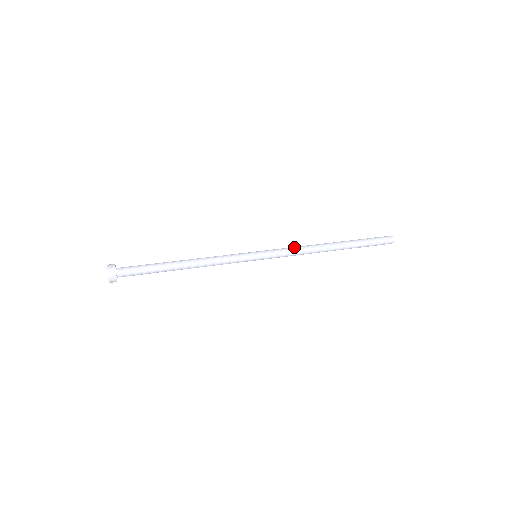
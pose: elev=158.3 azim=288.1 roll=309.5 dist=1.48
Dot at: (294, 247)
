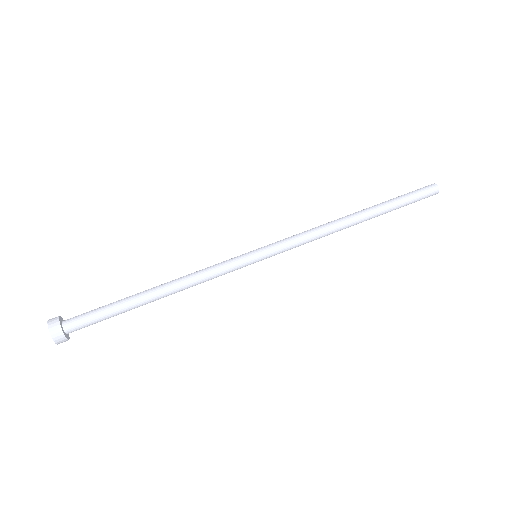
Dot at: (310, 238)
